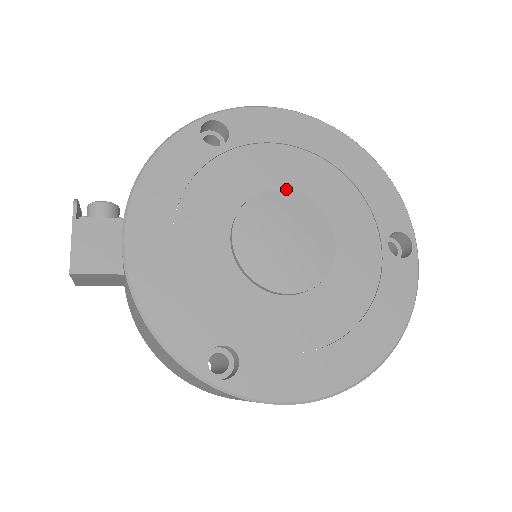
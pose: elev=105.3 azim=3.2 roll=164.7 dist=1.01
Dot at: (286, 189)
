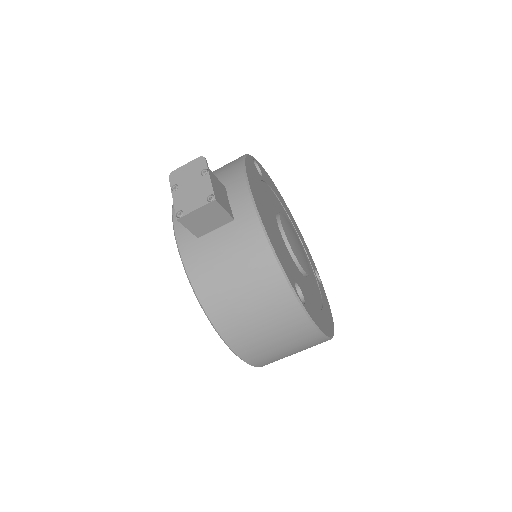
Dot at: occluded
